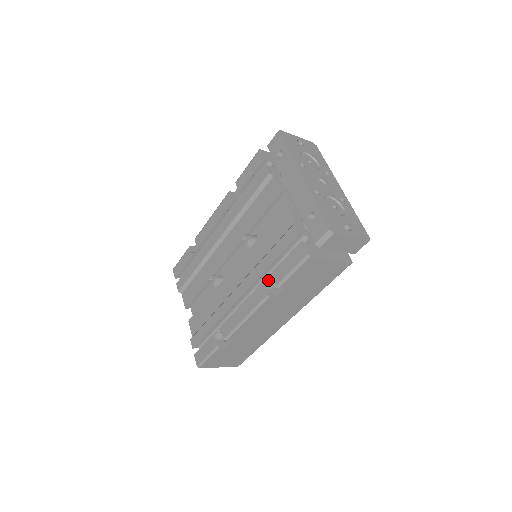
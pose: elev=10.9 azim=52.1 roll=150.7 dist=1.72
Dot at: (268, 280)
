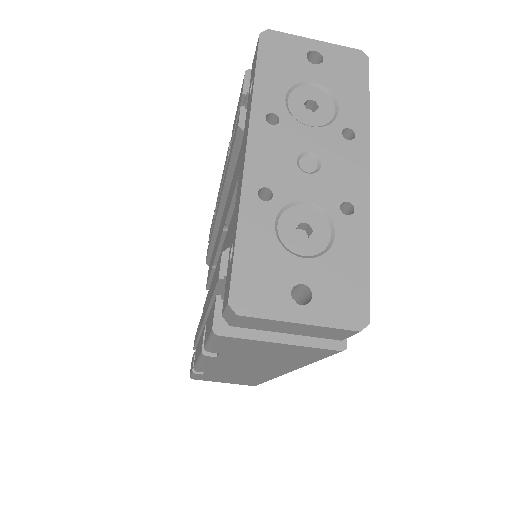
Dot at: occluded
